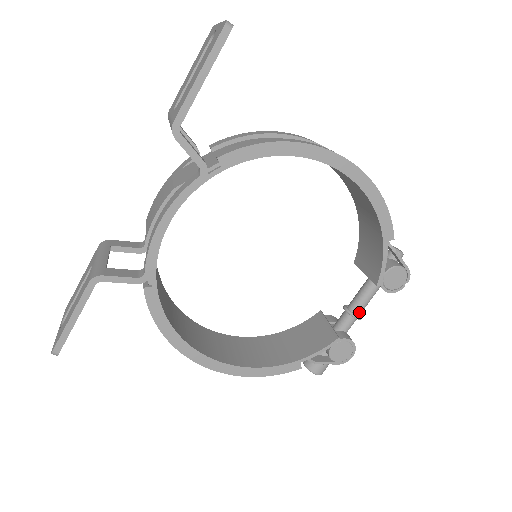
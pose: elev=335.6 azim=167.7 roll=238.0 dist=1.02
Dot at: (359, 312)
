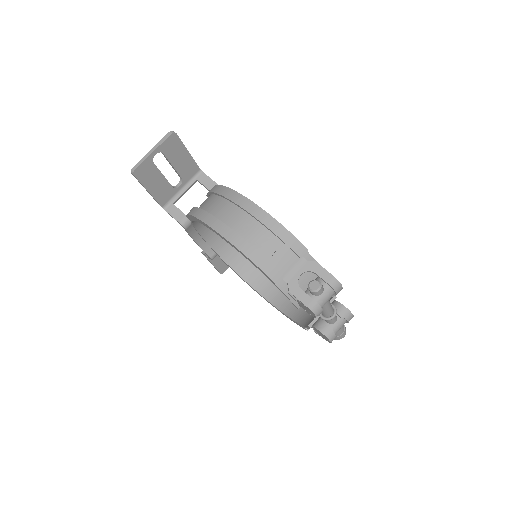
Dot at: (324, 315)
